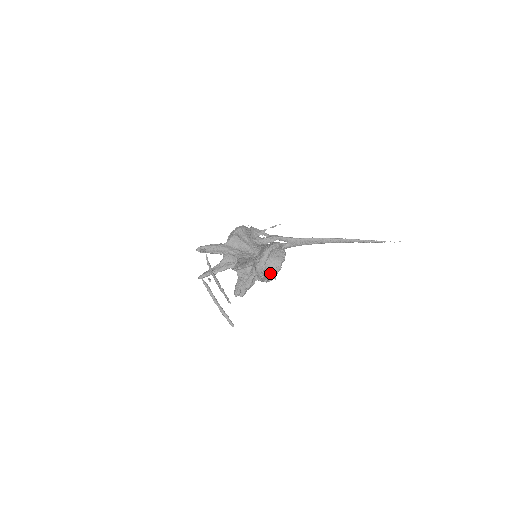
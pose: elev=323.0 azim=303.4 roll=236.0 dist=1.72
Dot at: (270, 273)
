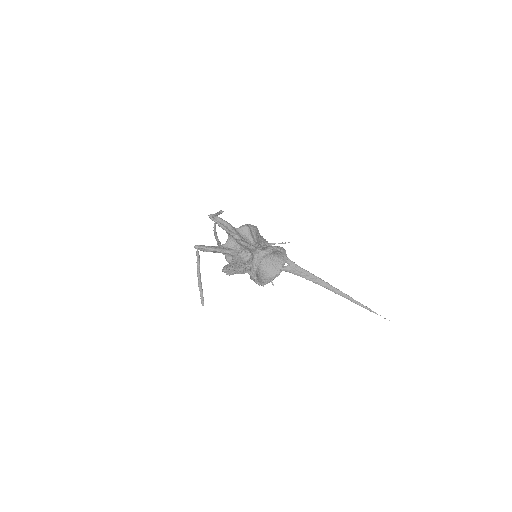
Dot at: (261, 278)
